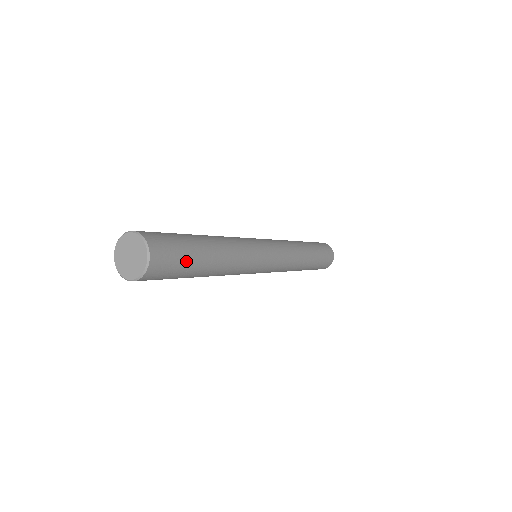
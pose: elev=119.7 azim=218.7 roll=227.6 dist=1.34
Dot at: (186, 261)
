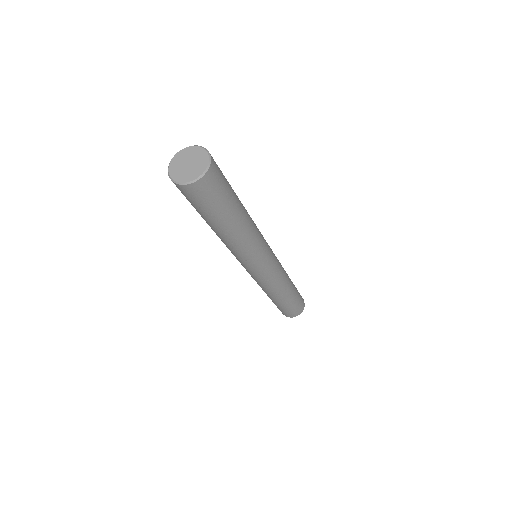
Dot at: (229, 187)
